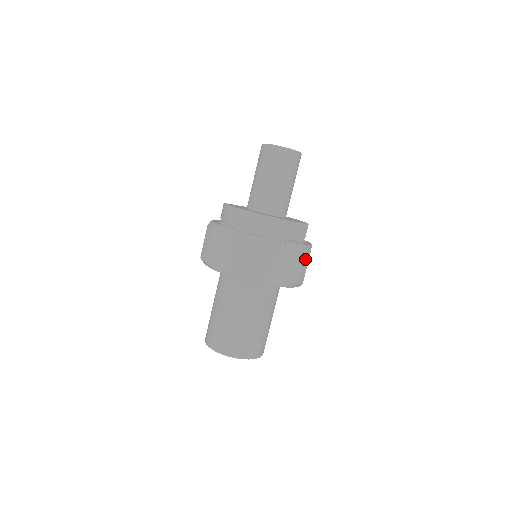
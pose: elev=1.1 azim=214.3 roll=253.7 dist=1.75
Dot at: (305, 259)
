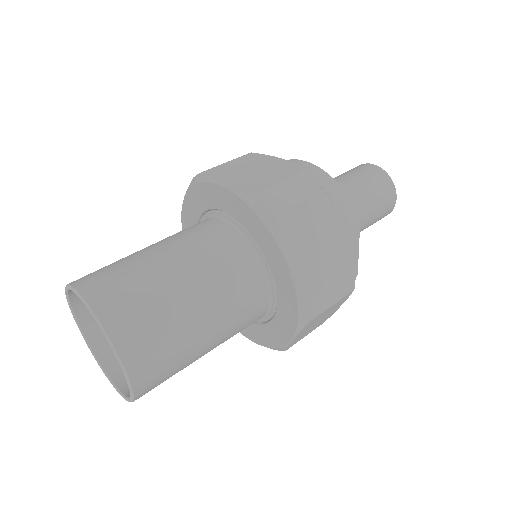
Dot at: (345, 285)
